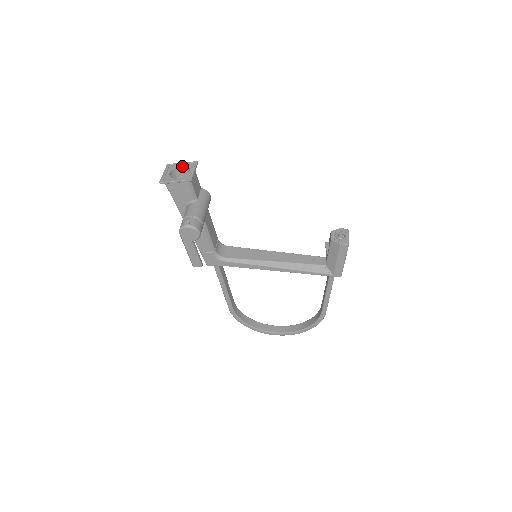
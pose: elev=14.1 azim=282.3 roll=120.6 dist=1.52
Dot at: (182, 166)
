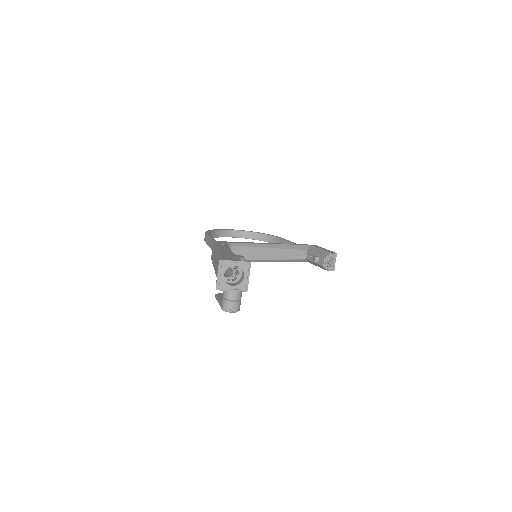
Dot at: occluded
